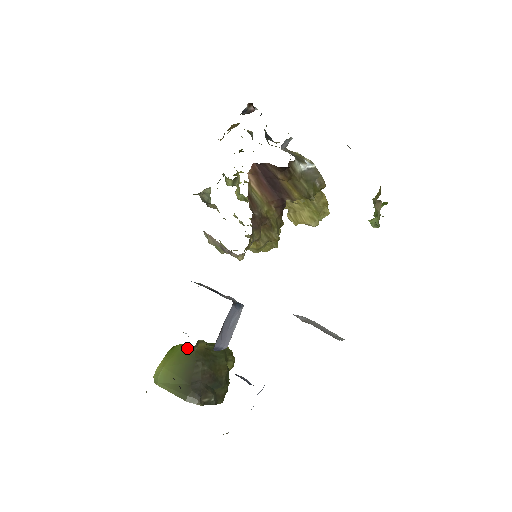
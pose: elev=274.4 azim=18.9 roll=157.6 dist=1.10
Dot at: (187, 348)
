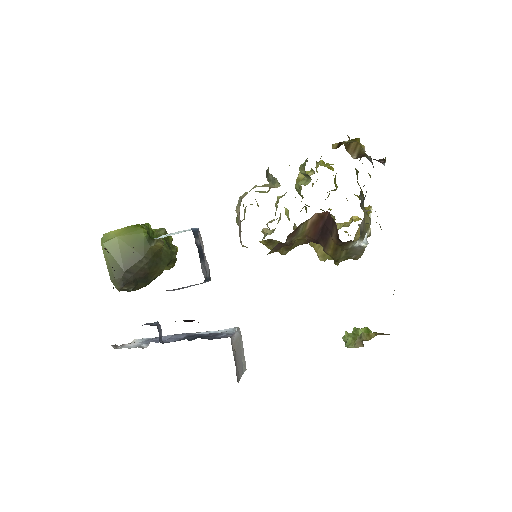
Dot at: (147, 239)
